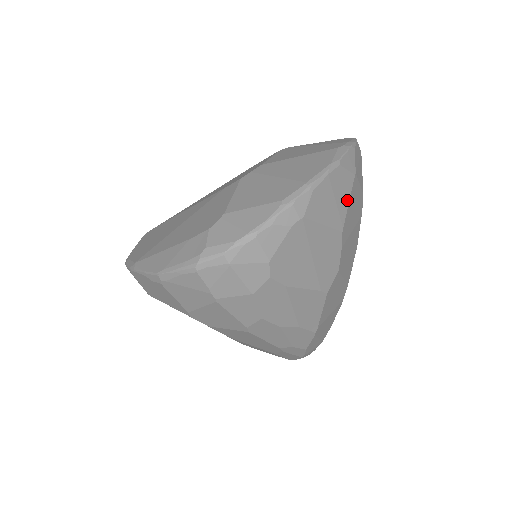
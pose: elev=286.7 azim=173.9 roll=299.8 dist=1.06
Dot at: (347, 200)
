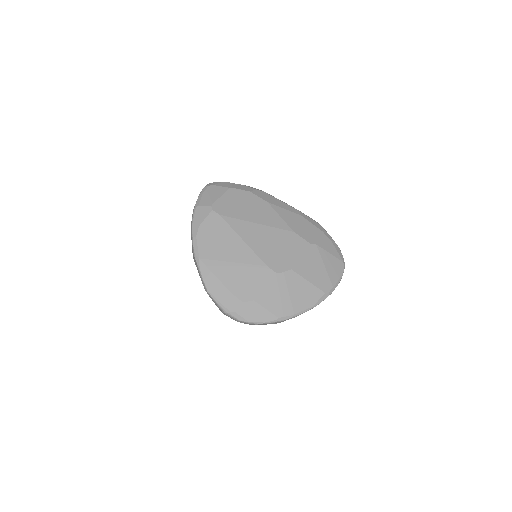
Dot at: occluded
